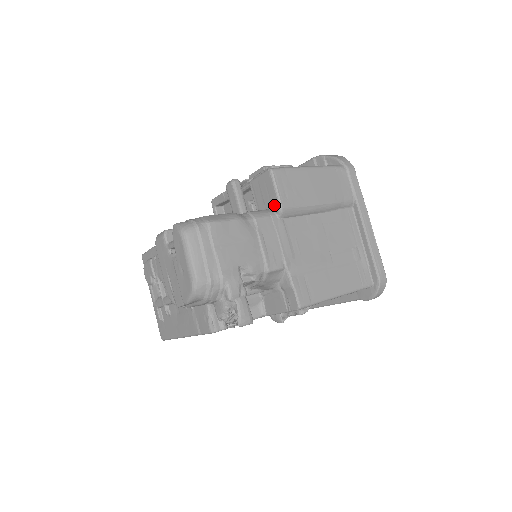
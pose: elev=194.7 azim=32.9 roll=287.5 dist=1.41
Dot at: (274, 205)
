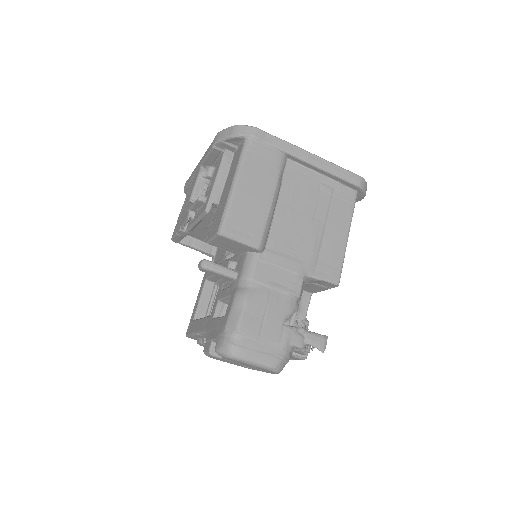
Dot at: (250, 250)
